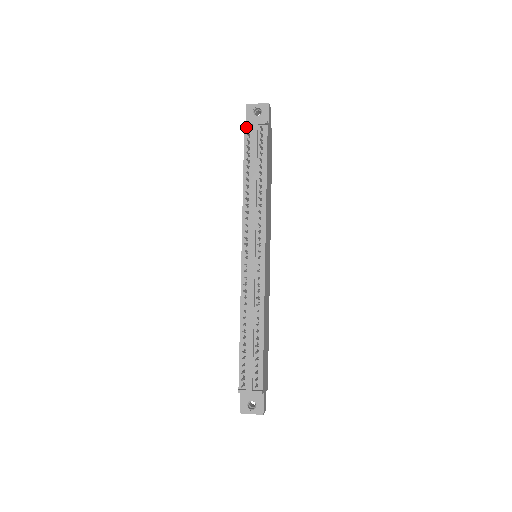
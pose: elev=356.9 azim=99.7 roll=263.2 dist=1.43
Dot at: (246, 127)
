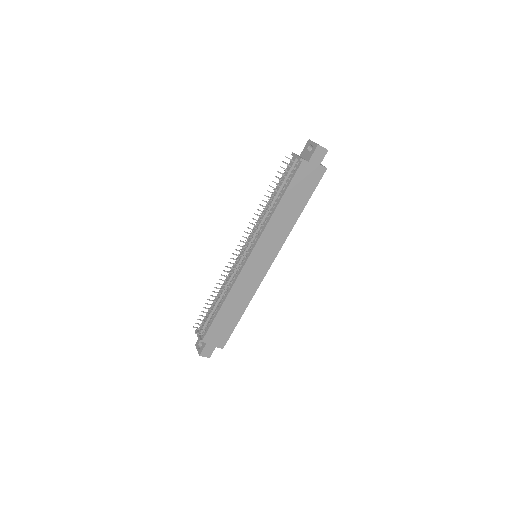
Dot at: (293, 157)
